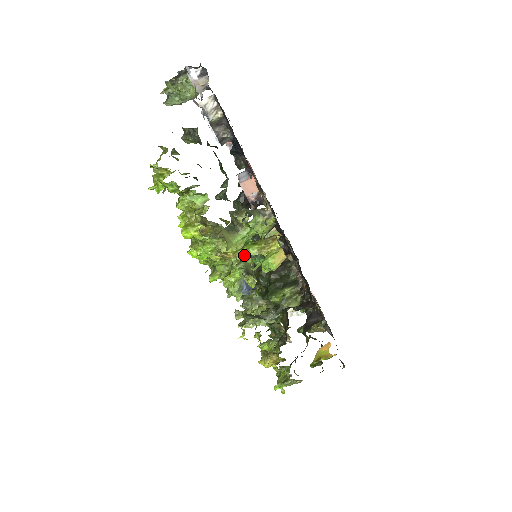
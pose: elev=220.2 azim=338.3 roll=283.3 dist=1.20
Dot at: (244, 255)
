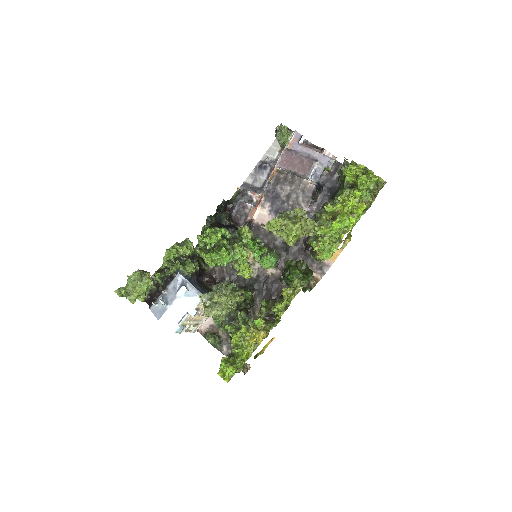
Dot at: occluded
